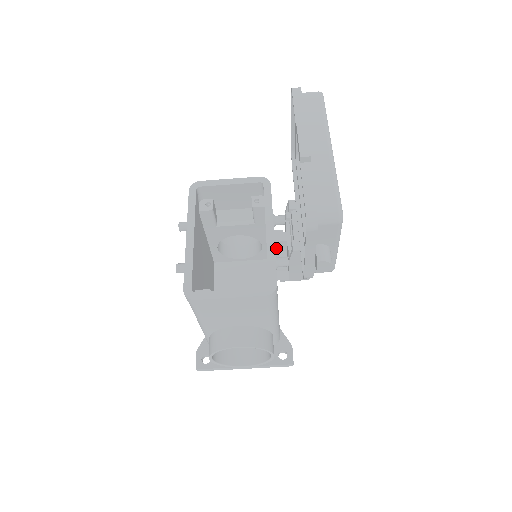
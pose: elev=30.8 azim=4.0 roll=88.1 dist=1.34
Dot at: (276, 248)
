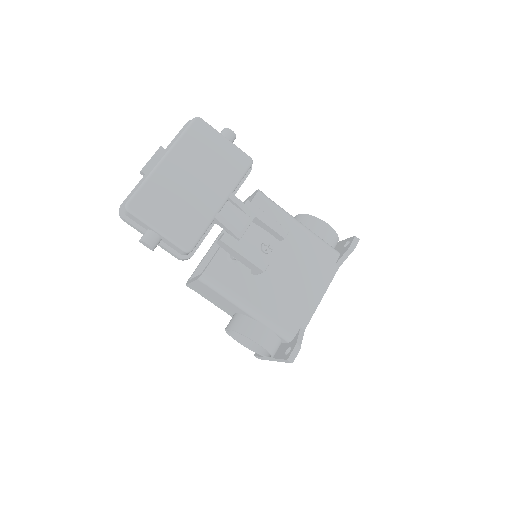
Dot at: occluded
